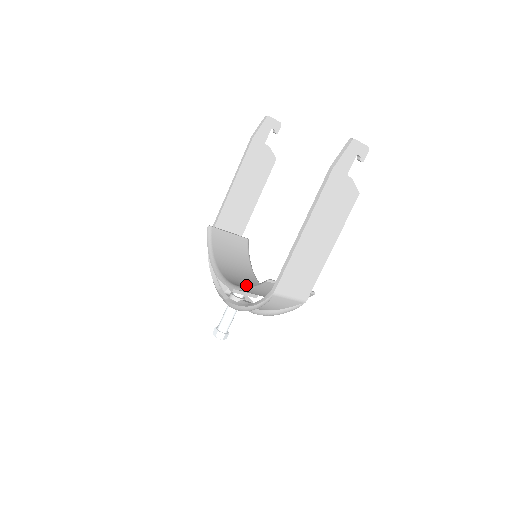
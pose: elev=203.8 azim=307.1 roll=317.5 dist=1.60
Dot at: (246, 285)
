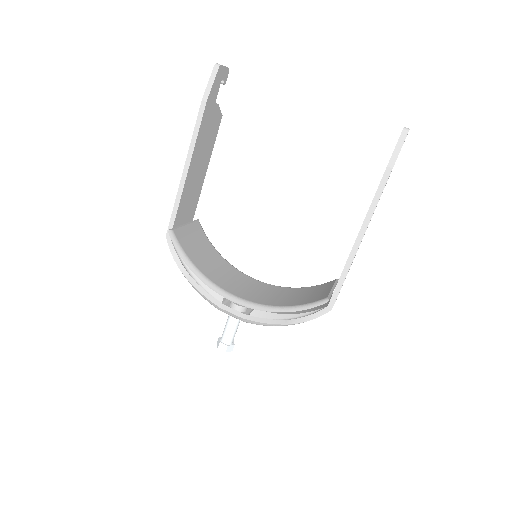
Dot at: (253, 291)
